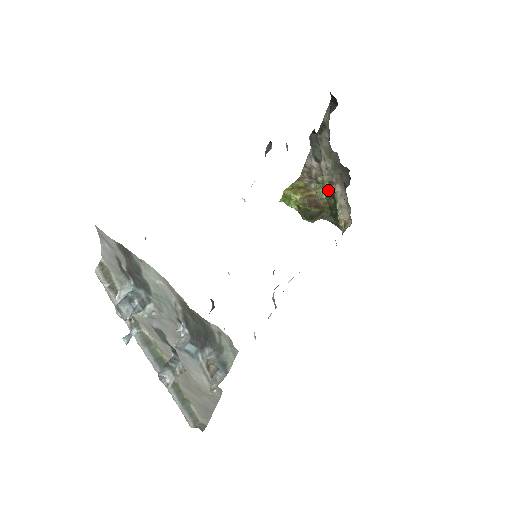
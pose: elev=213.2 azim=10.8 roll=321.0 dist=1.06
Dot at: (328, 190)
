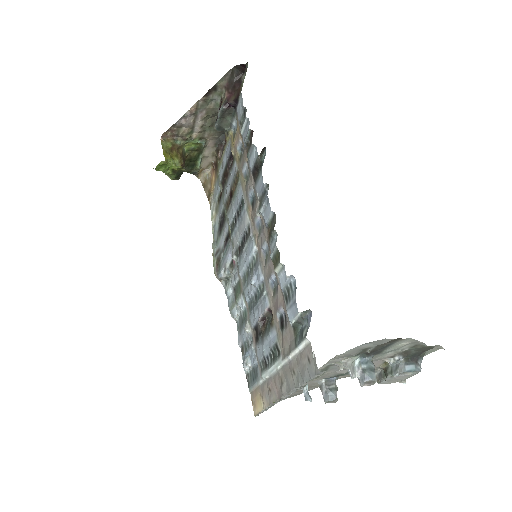
Dot at: (193, 145)
